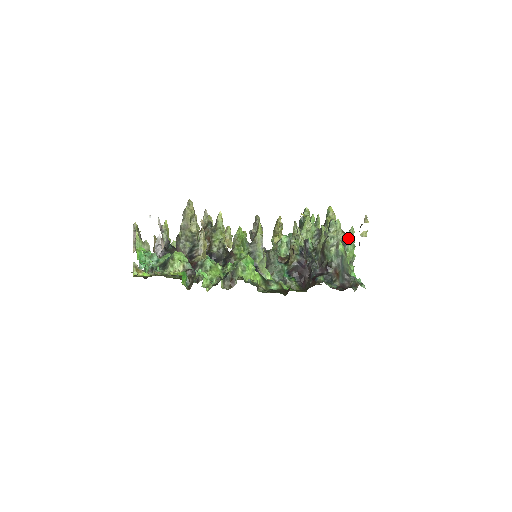
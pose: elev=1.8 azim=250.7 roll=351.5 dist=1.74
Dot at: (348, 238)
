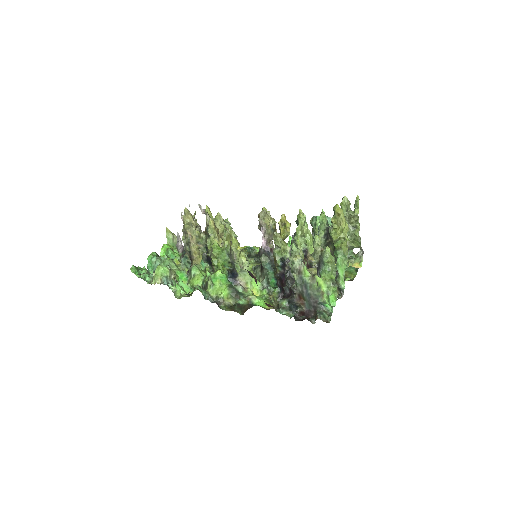
Dot at: (322, 260)
